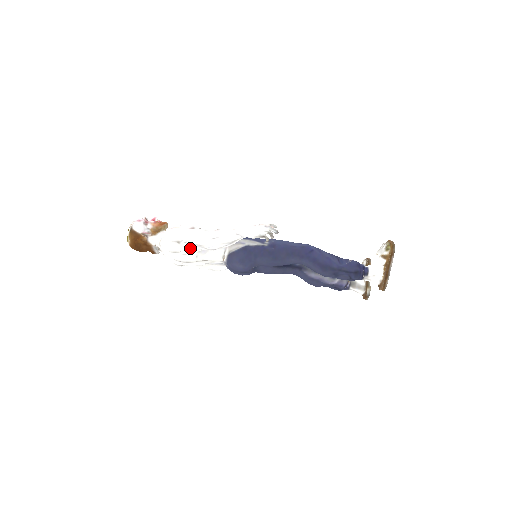
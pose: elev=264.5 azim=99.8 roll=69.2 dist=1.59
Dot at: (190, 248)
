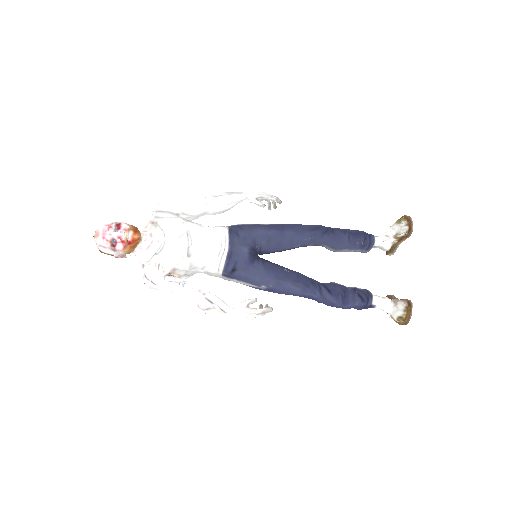
Dot at: occluded
